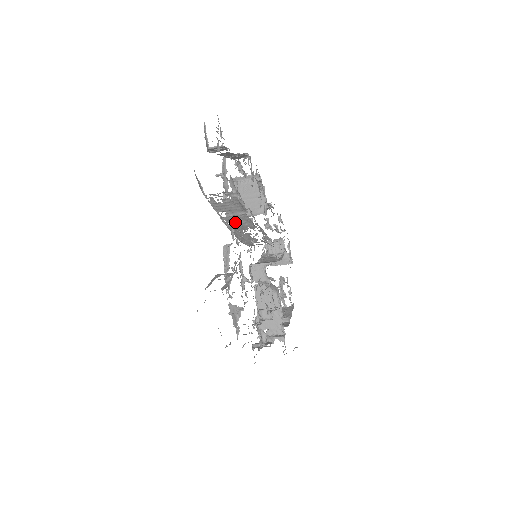
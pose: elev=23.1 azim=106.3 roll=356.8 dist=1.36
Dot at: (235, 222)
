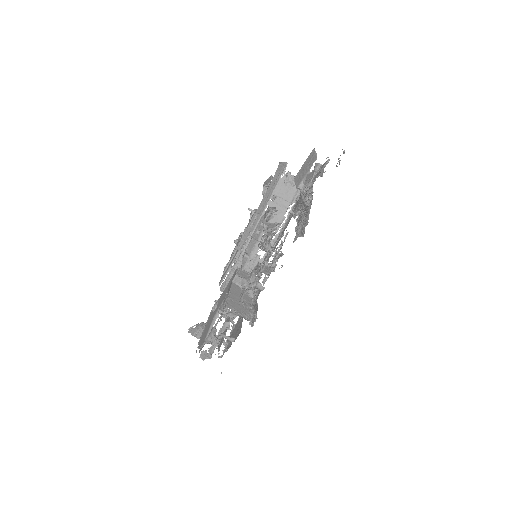
Dot at: occluded
